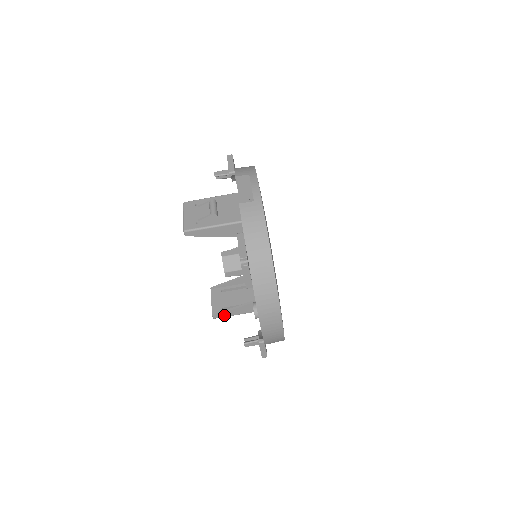
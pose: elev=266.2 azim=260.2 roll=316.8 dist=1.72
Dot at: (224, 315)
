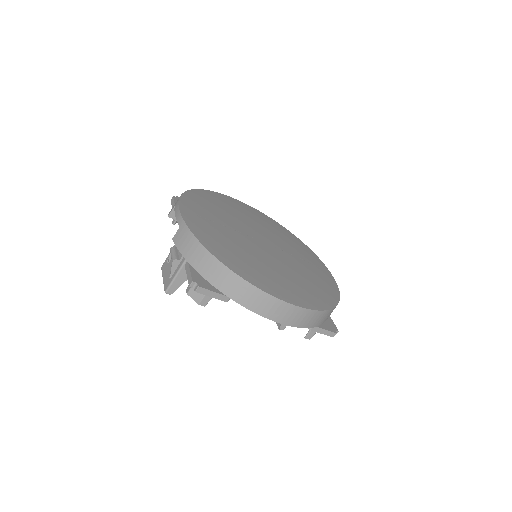
Dot at: occluded
